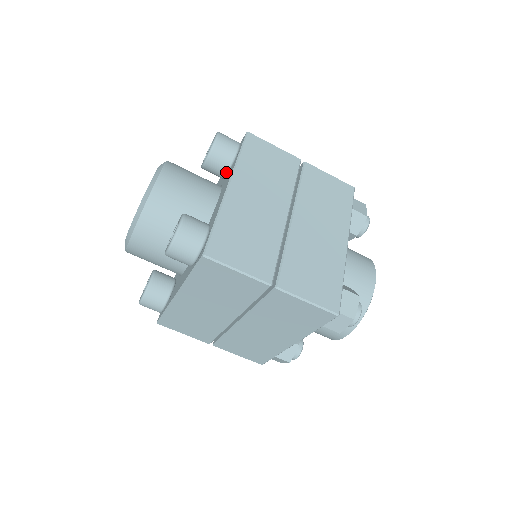
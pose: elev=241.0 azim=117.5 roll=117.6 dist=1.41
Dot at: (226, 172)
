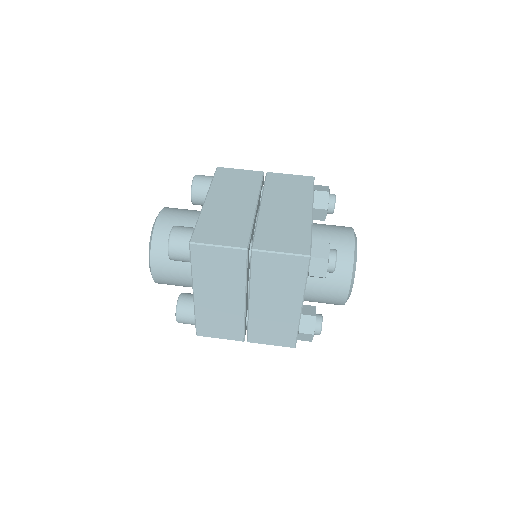
Dot at: occluded
